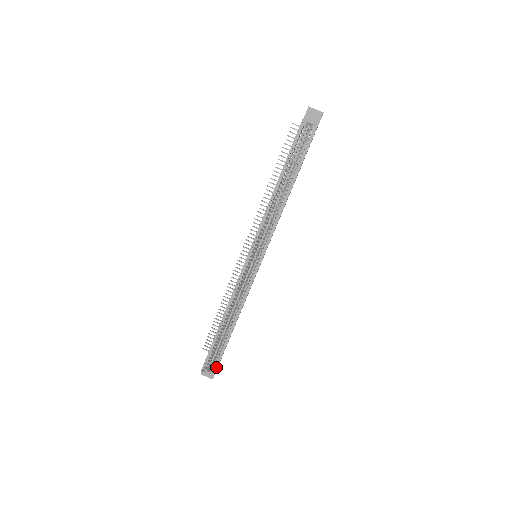
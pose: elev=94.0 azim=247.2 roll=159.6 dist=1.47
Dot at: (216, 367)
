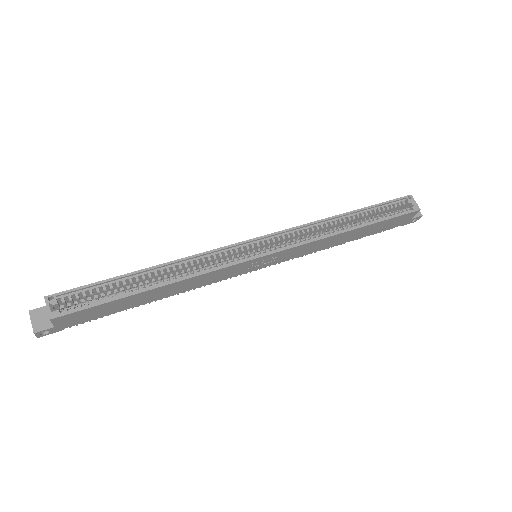
Dot at: (73, 310)
